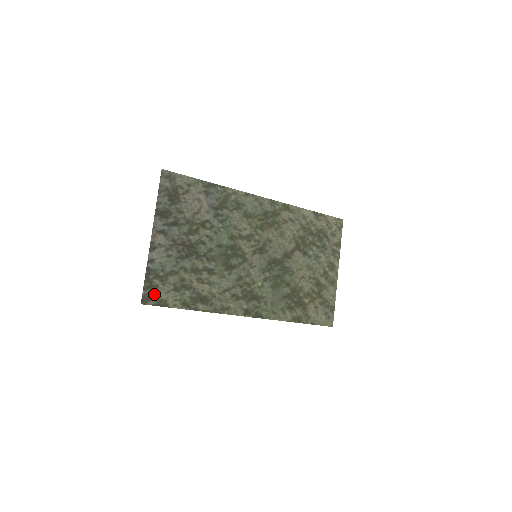
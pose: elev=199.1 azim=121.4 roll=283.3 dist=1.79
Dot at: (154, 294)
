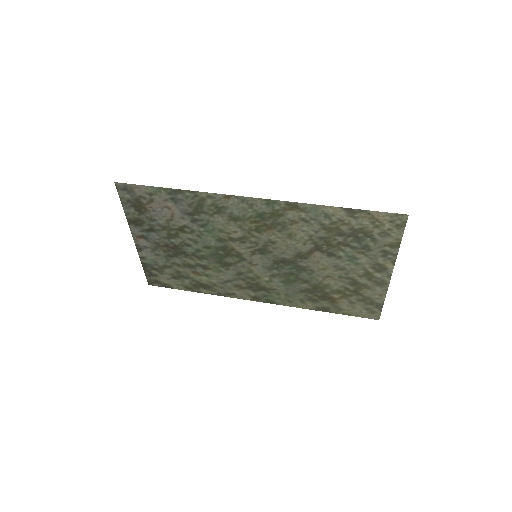
Dot at: (156, 279)
